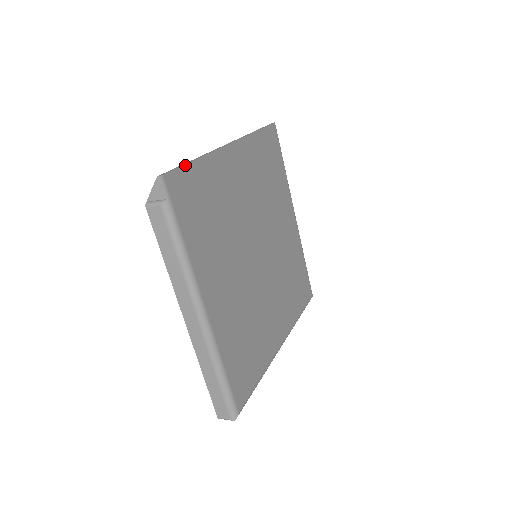
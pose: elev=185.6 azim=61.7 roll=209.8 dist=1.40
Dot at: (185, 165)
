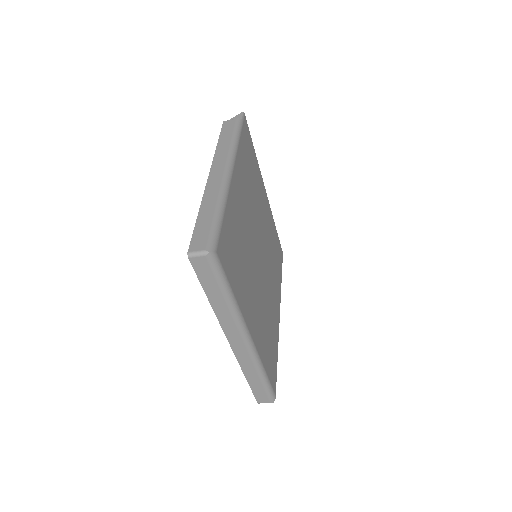
Dot at: (251, 138)
